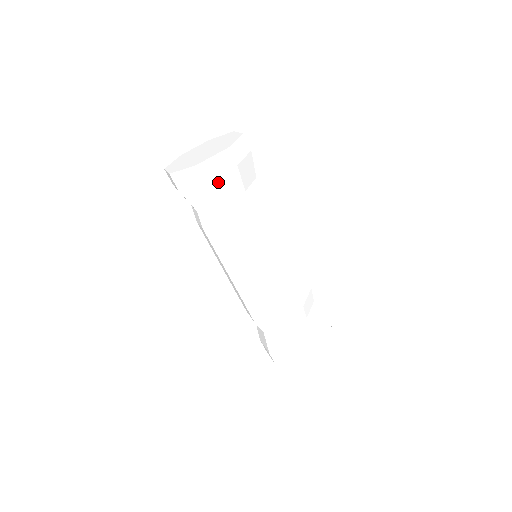
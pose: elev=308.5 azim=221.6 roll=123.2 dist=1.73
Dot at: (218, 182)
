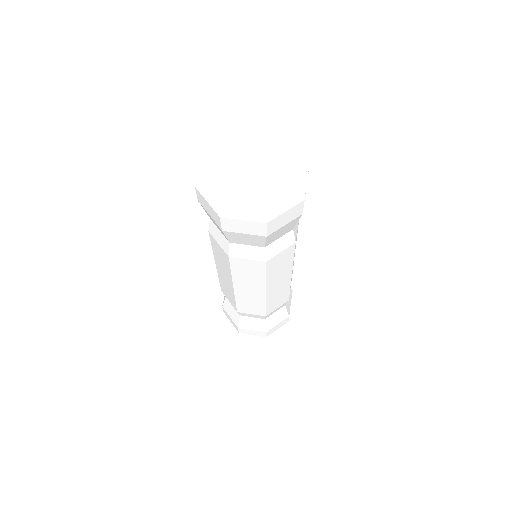
Dot at: (237, 235)
